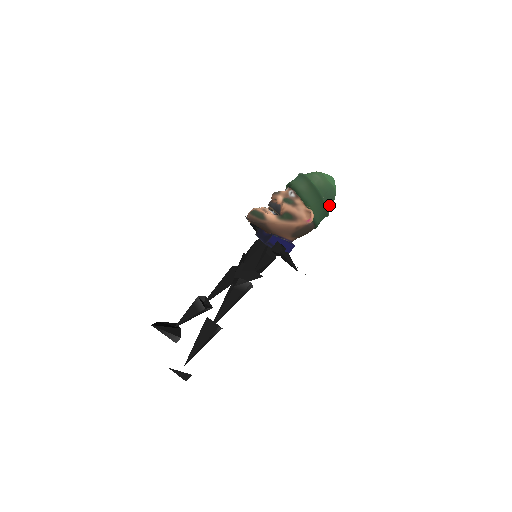
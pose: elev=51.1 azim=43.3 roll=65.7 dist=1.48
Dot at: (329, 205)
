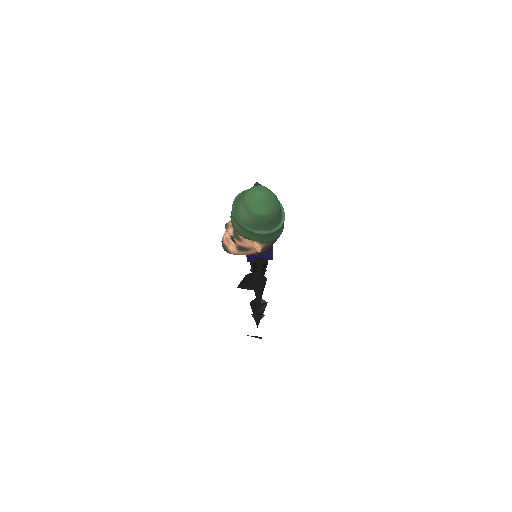
Dot at: (272, 224)
